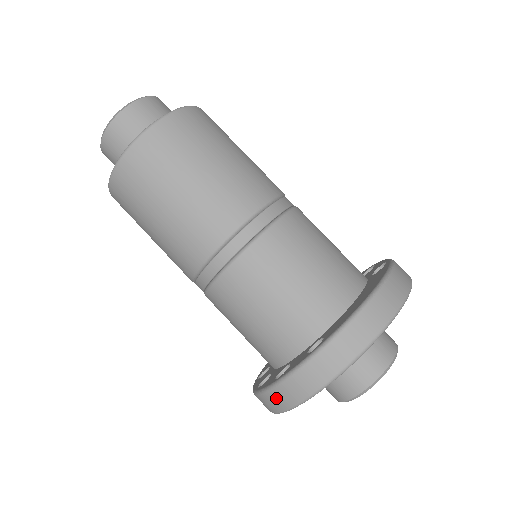
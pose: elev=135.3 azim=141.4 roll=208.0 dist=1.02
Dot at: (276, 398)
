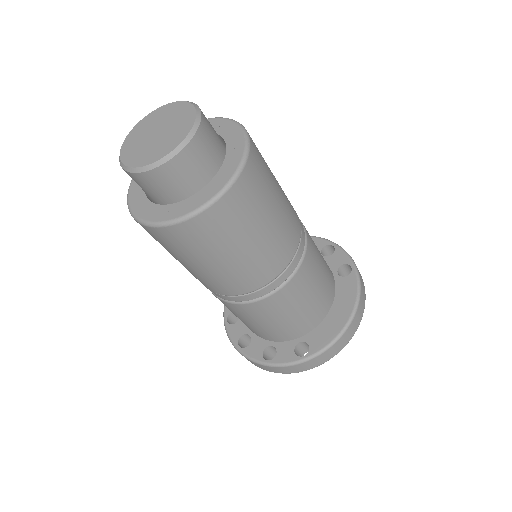
Dot at: (261, 366)
